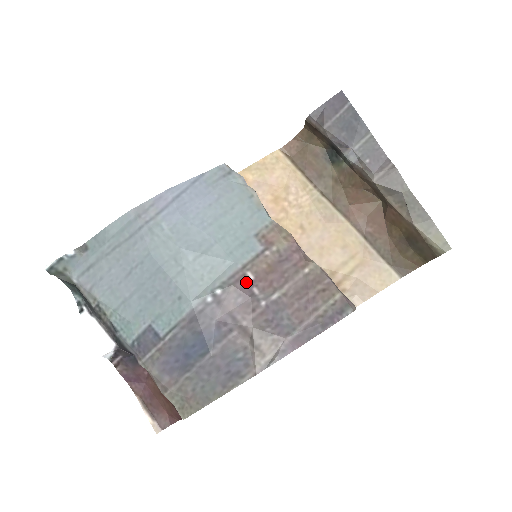
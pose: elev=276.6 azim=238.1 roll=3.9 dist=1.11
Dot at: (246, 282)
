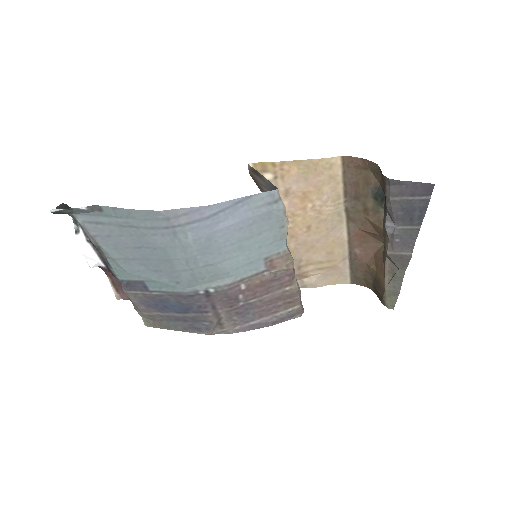
Dot at: (237, 290)
